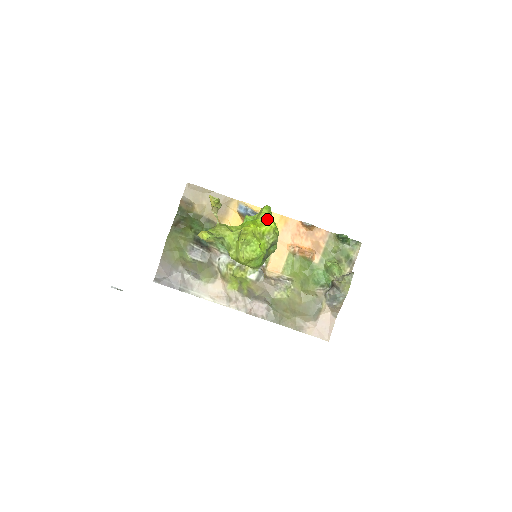
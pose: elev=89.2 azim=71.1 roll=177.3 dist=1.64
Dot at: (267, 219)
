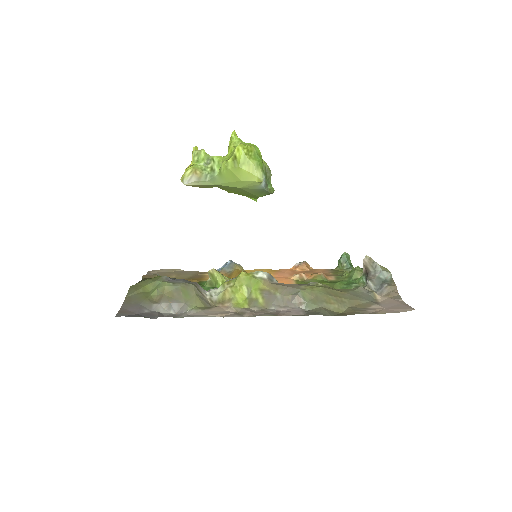
Dot at: occluded
